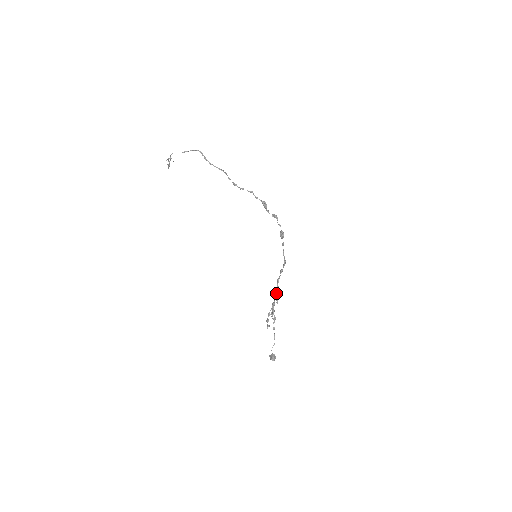
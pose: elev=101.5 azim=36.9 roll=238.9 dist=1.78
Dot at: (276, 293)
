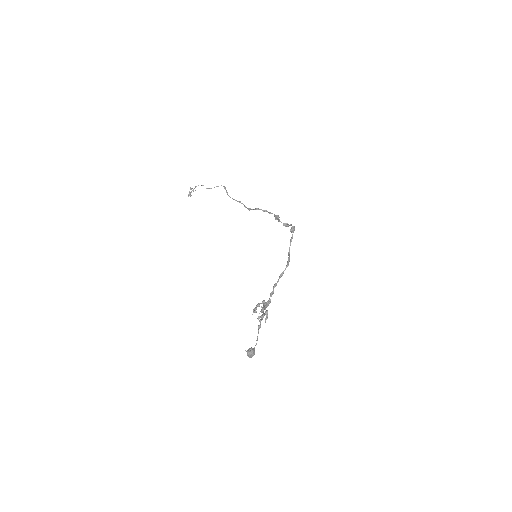
Dot at: (269, 299)
